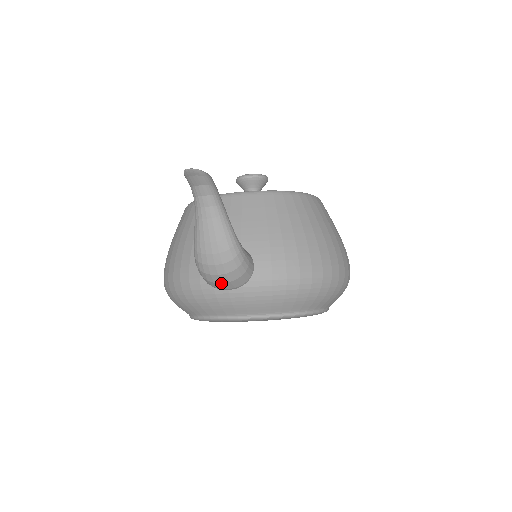
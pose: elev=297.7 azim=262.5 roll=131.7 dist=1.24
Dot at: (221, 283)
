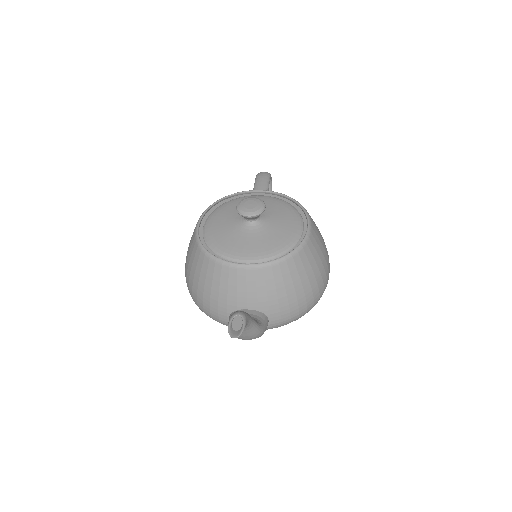
Dot at: occluded
